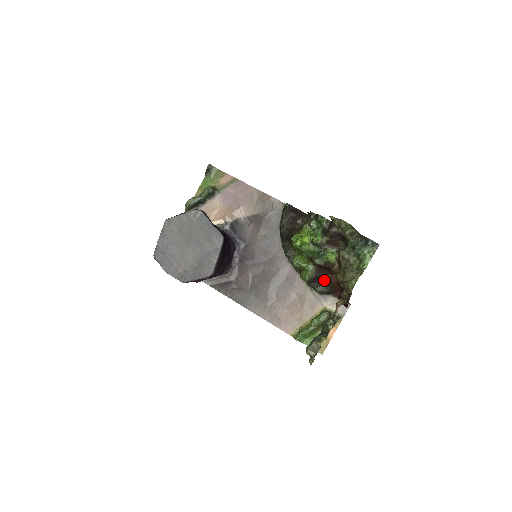
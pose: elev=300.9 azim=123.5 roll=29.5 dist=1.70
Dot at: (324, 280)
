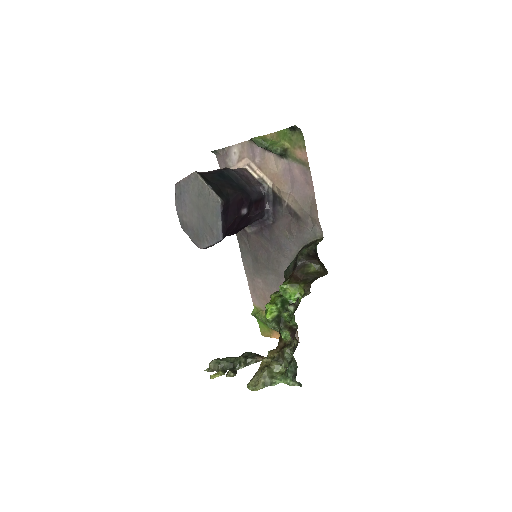
Dot at: occluded
